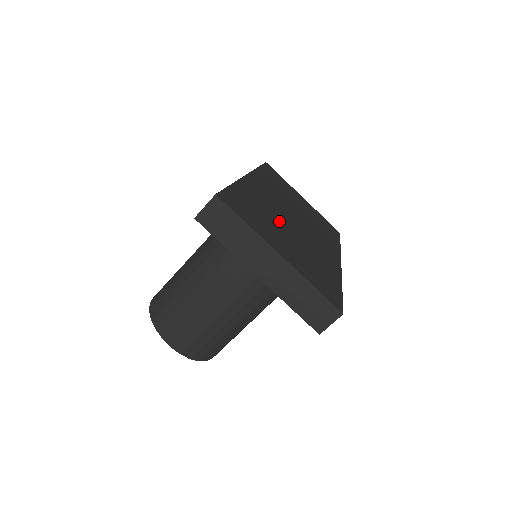
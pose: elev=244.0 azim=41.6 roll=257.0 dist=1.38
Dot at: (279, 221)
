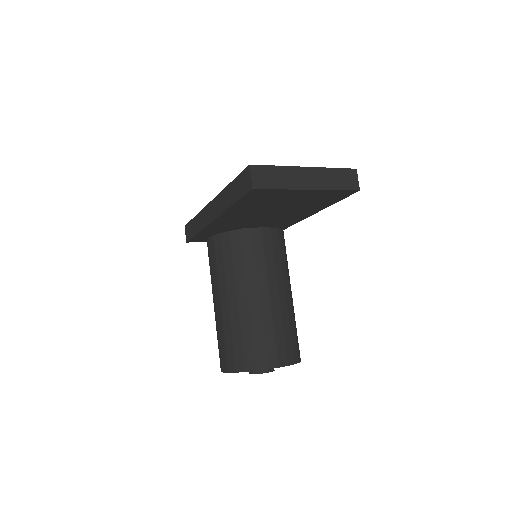
Dot at: occluded
